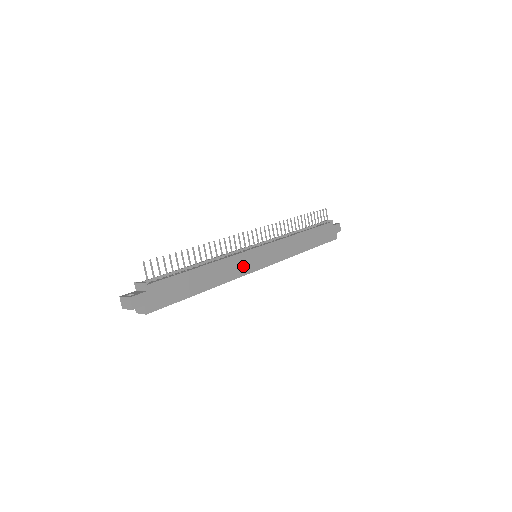
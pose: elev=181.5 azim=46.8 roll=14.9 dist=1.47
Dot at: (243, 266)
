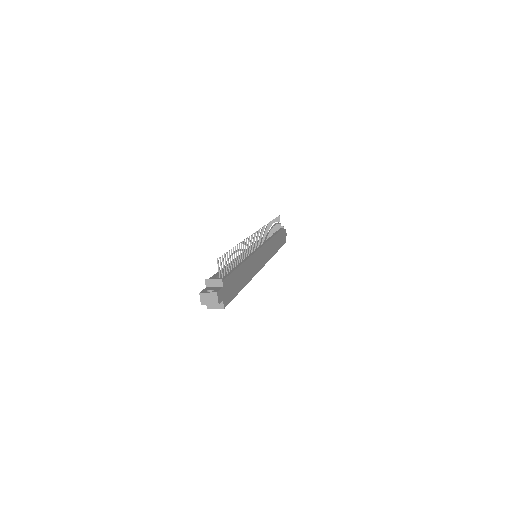
Dot at: (256, 264)
